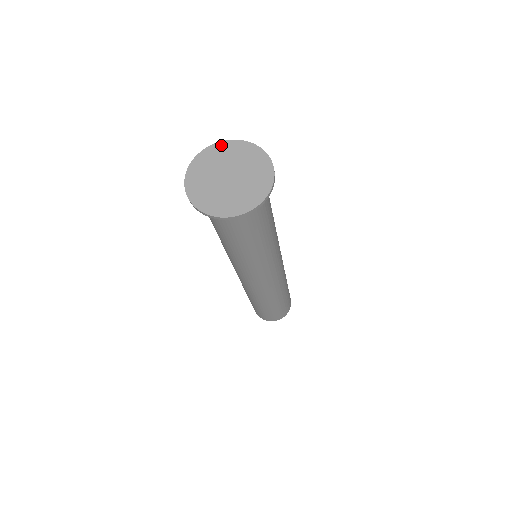
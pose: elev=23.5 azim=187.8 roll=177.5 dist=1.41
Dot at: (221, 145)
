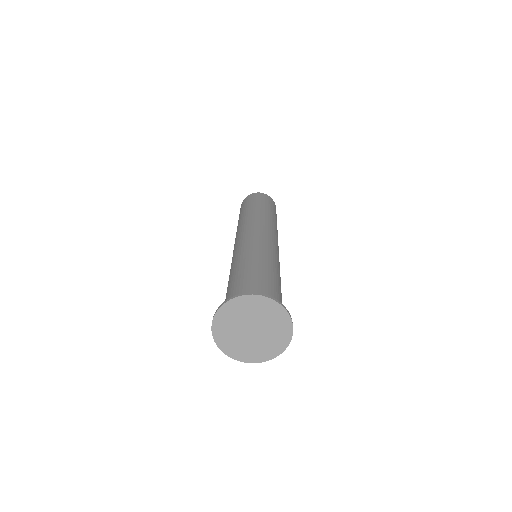
Dot at: (250, 299)
